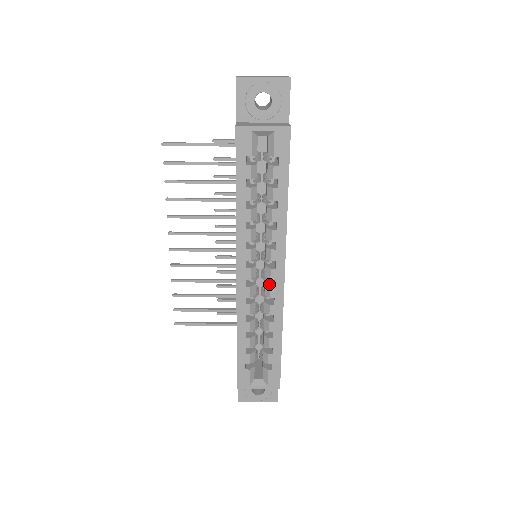
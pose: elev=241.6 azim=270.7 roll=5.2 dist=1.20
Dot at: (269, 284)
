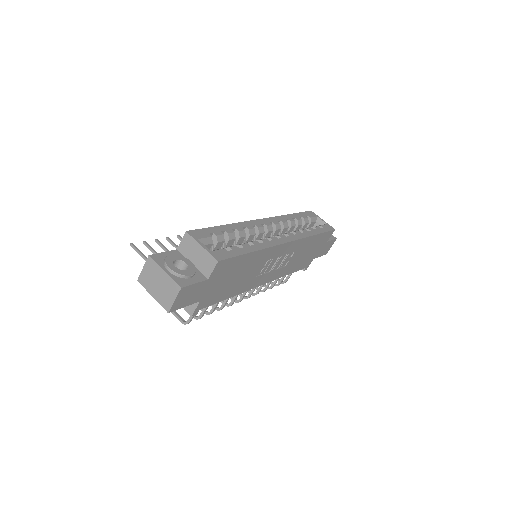
Dot at: occluded
